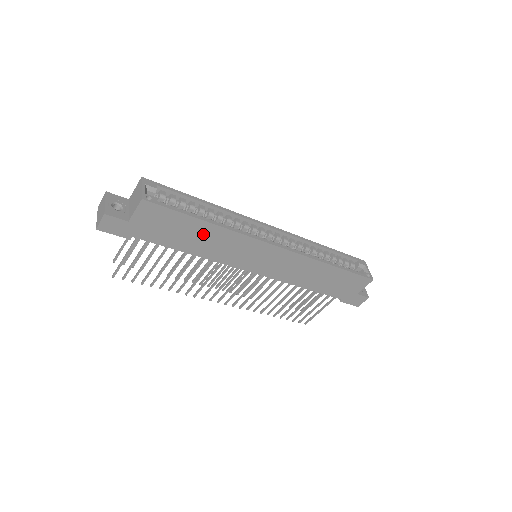
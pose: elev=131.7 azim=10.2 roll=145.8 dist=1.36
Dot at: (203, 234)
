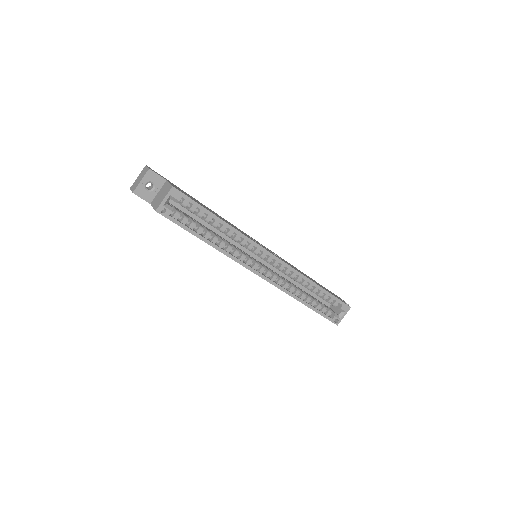
Dot at: occluded
